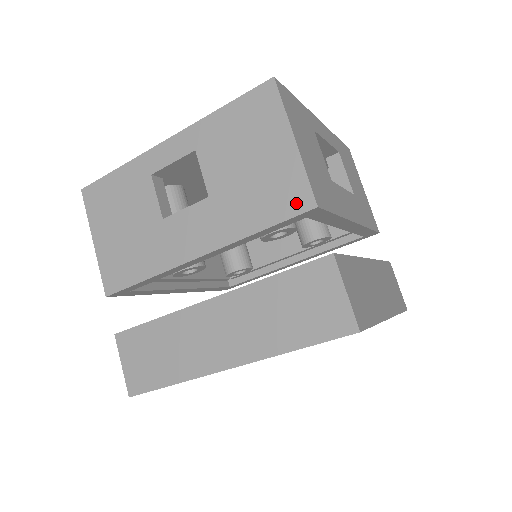
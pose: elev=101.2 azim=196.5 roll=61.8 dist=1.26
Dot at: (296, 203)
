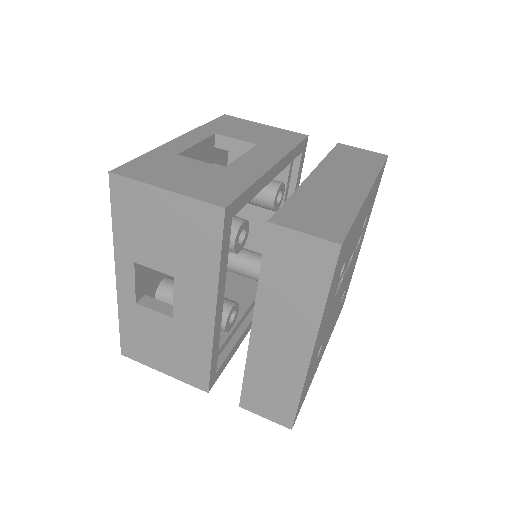
Dot at: (213, 221)
